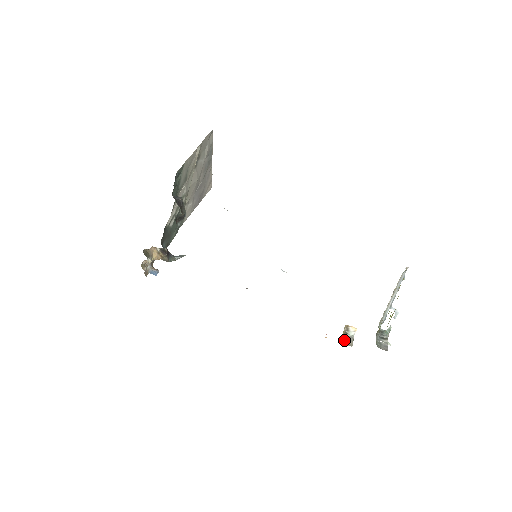
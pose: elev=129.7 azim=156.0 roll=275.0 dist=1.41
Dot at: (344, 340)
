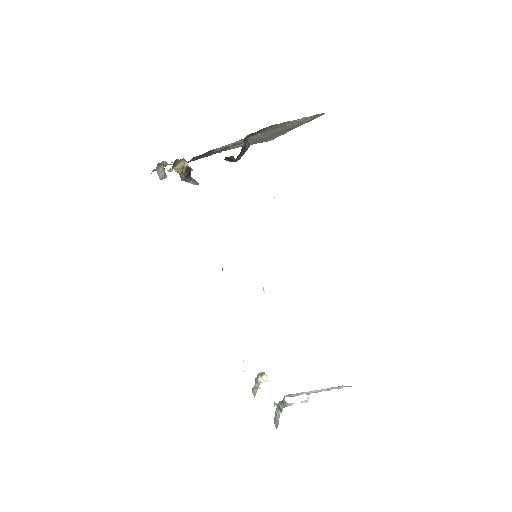
Dot at: (254, 388)
